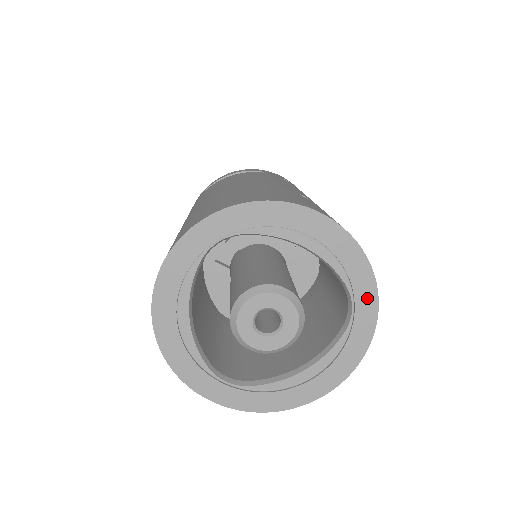
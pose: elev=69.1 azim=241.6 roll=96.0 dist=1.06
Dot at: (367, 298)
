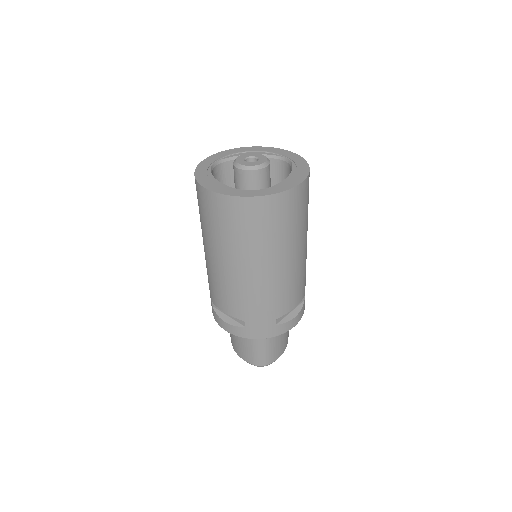
Dot at: (290, 154)
